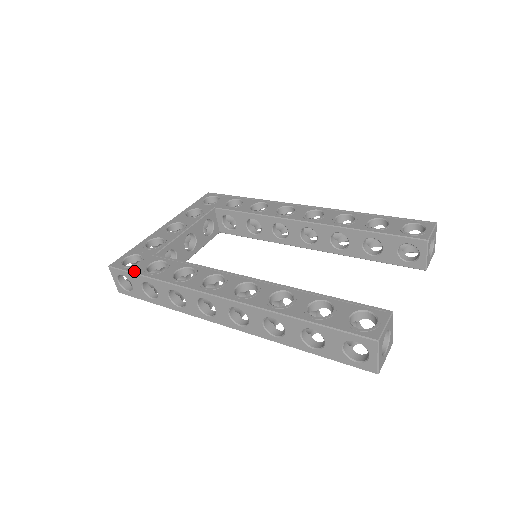
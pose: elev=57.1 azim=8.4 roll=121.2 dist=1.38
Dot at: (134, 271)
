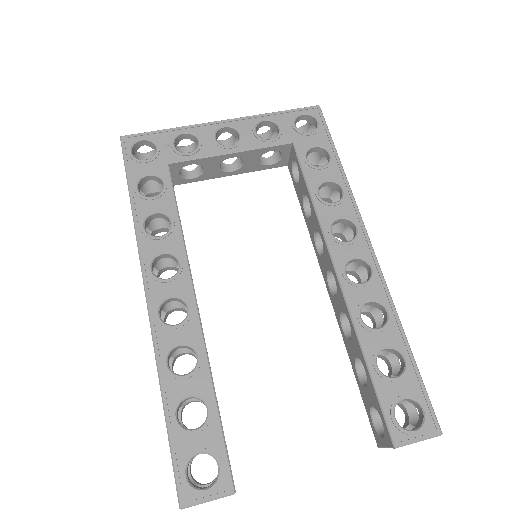
Dot at: (128, 171)
